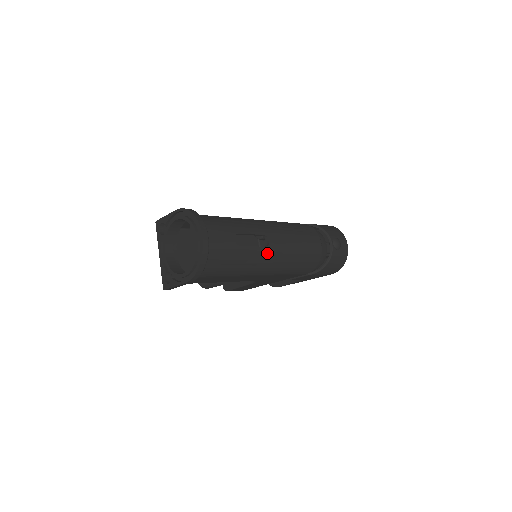
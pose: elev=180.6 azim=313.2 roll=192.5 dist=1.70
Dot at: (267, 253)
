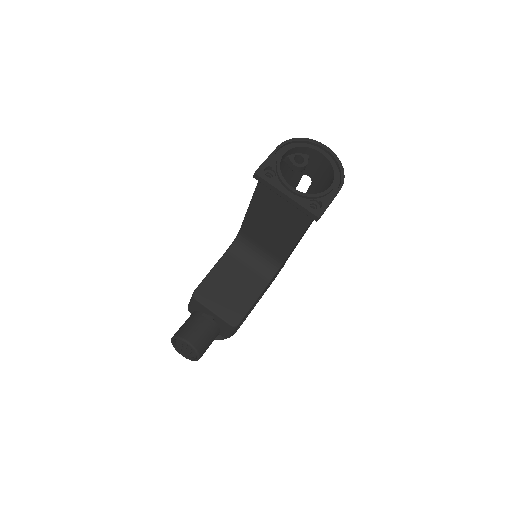
Dot at: occluded
